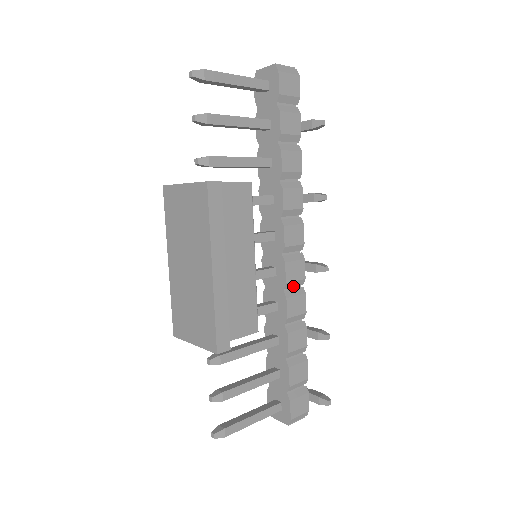
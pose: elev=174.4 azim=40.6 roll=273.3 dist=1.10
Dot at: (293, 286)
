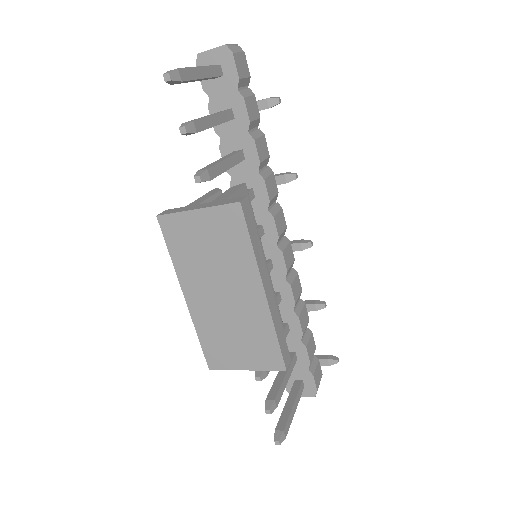
Dot at: (289, 271)
